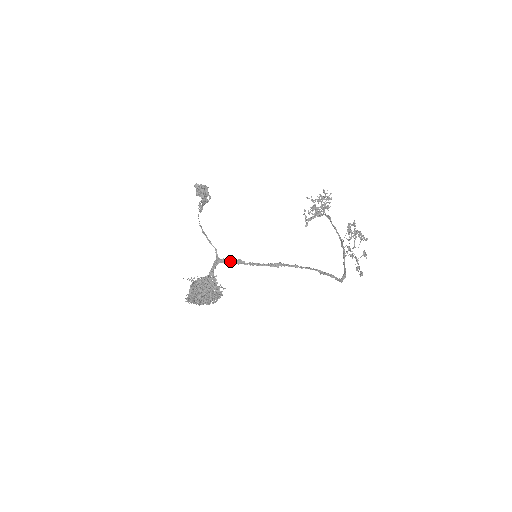
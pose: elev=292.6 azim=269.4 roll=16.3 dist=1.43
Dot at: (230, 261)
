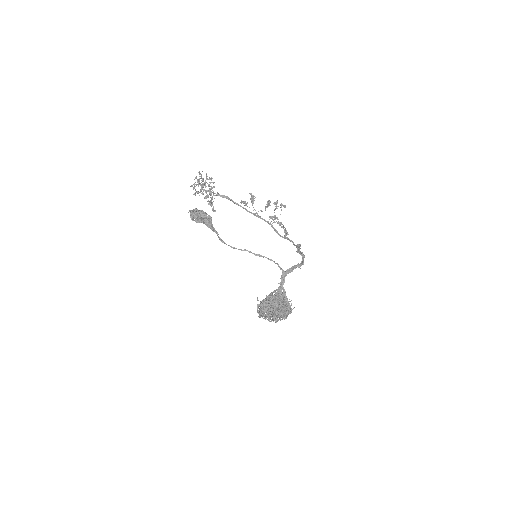
Dot at: occluded
